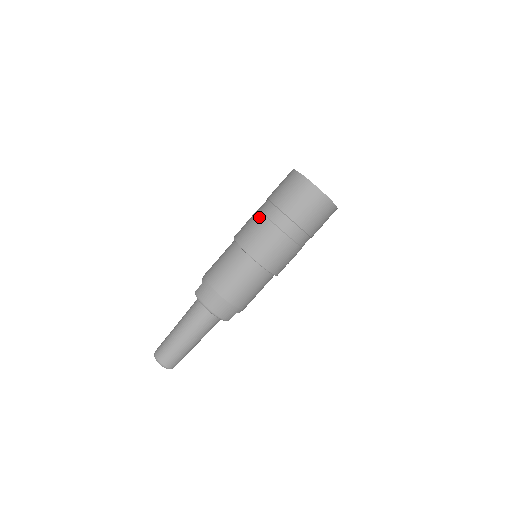
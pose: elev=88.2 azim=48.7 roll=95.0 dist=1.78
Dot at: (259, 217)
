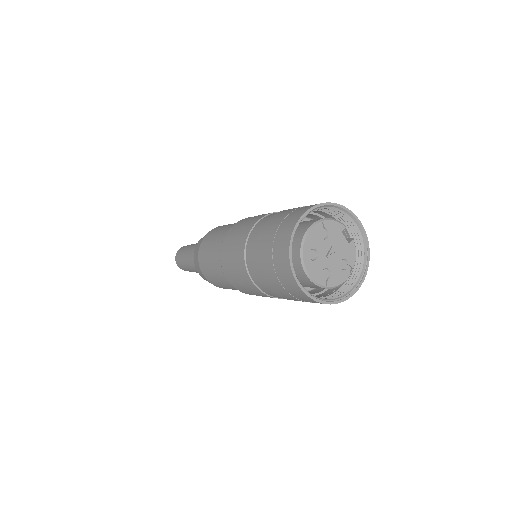
Dot at: (241, 247)
